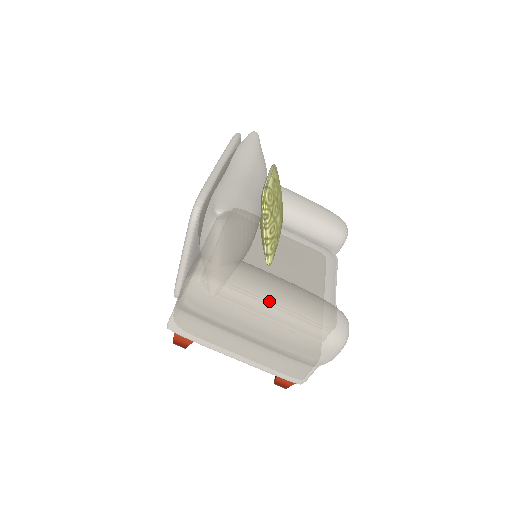
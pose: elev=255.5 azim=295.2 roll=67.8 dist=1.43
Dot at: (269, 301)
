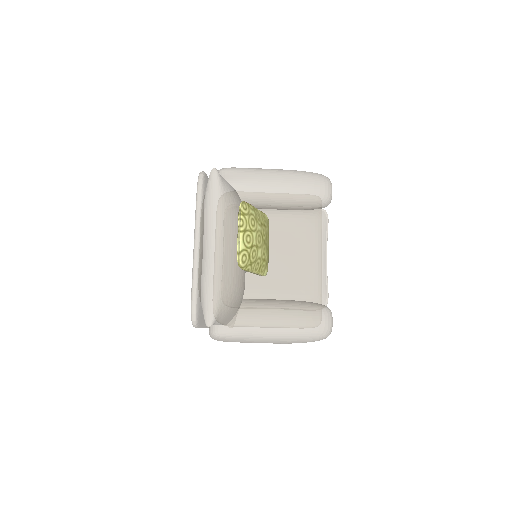
Dot at: (267, 335)
